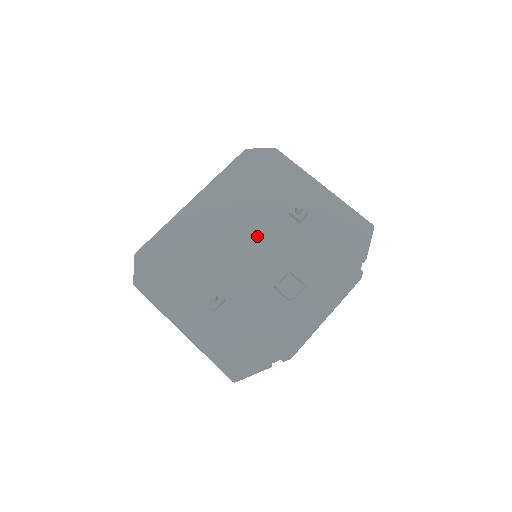
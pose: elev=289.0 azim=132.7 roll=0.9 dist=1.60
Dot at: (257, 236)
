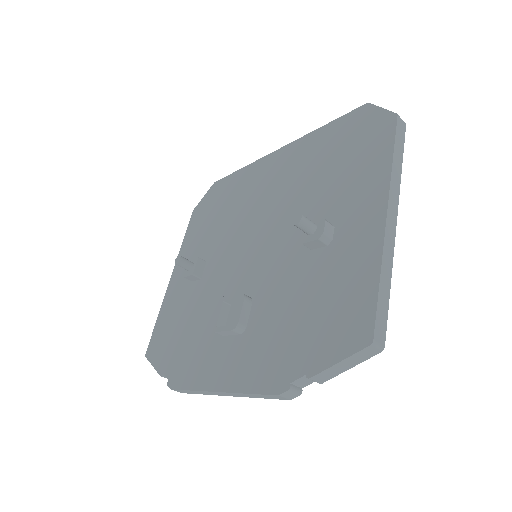
Dot at: (271, 232)
